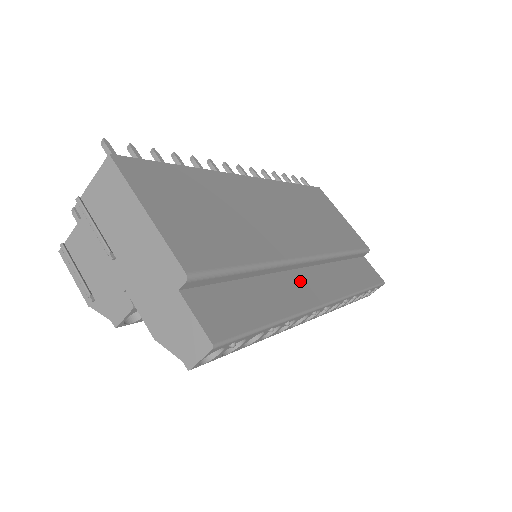
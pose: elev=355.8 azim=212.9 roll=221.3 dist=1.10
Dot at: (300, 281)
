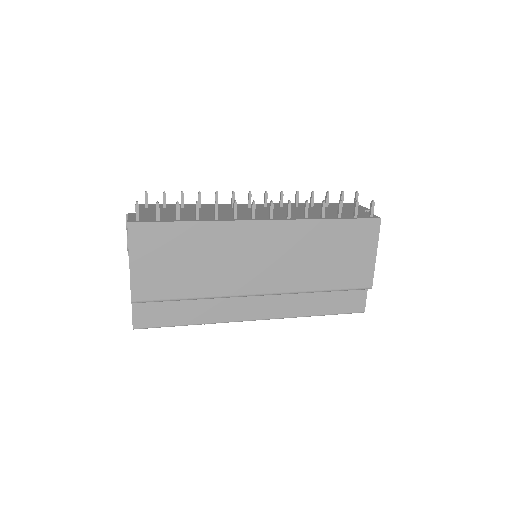
Dot at: (242, 303)
